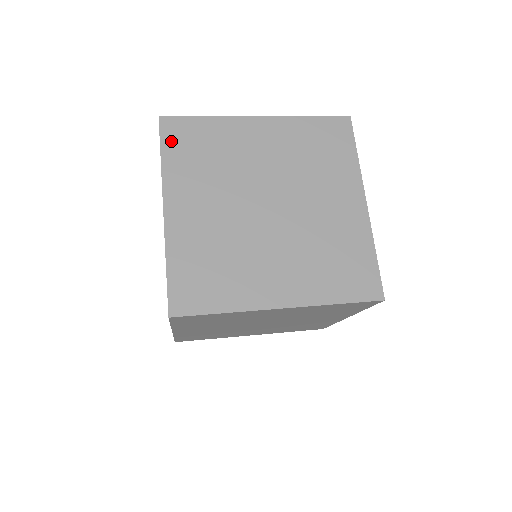
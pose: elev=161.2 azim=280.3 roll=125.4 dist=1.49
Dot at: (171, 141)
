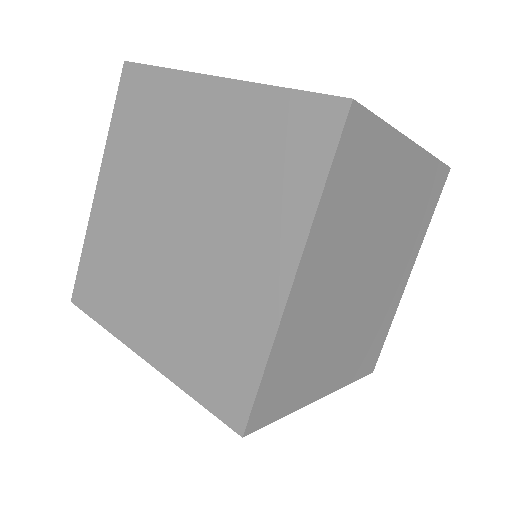
Dot at: (124, 99)
